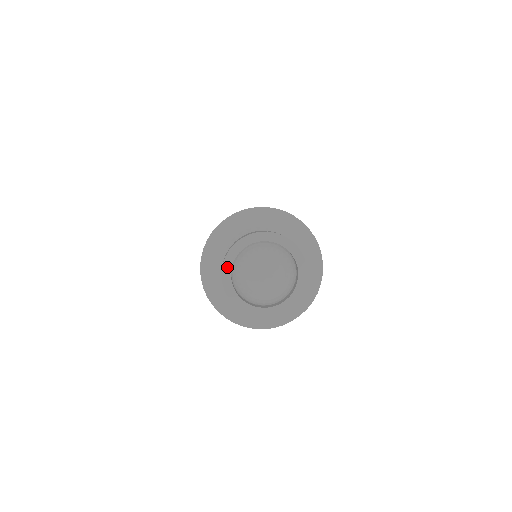
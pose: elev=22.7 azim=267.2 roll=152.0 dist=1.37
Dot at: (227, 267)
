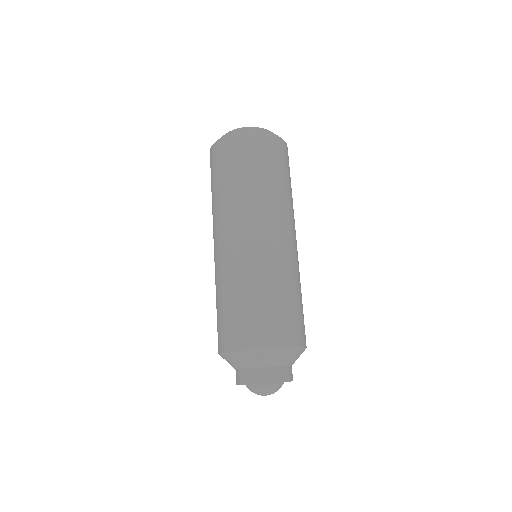
Dot at: occluded
